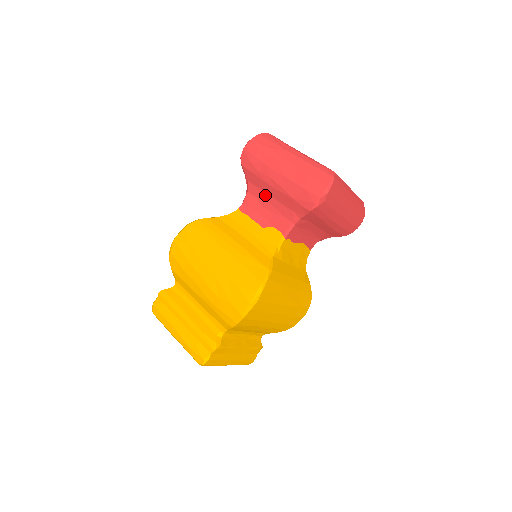
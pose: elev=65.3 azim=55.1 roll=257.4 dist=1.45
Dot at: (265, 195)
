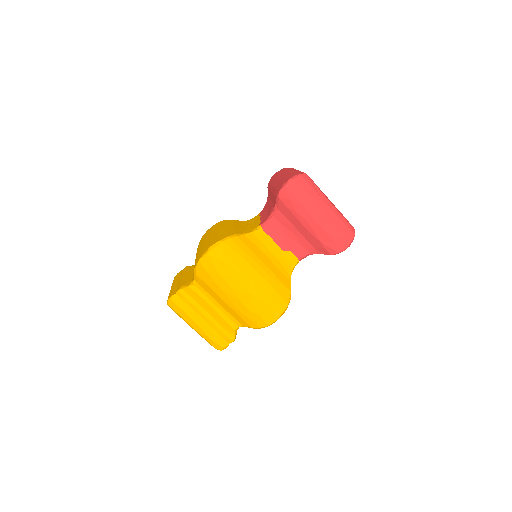
Dot at: (292, 226)
